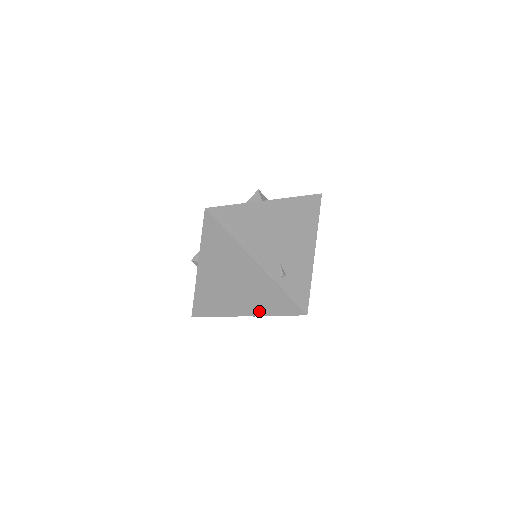
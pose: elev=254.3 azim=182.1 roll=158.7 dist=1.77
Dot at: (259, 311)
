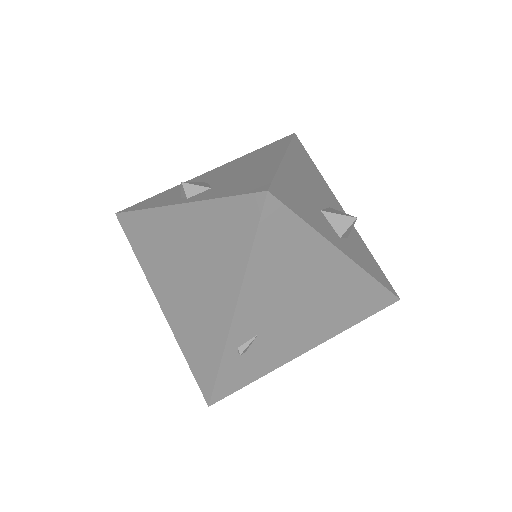
Dot at: (176, 327)
